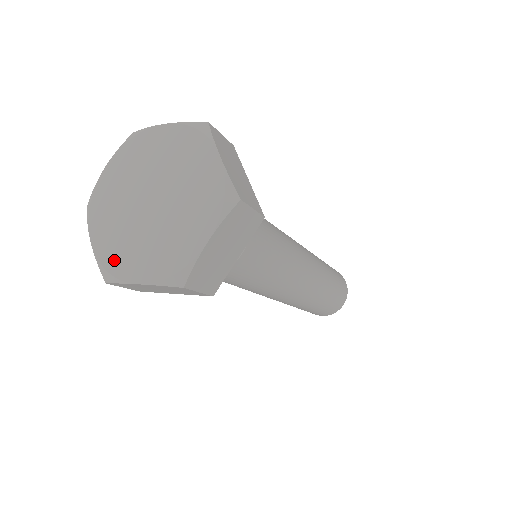
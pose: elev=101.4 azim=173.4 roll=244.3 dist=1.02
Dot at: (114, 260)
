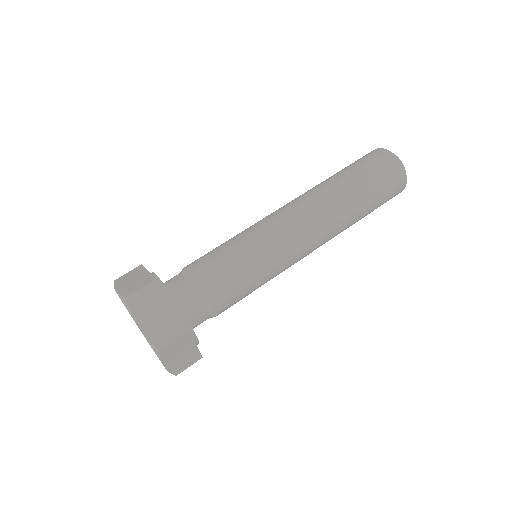
Dot at: occluded
